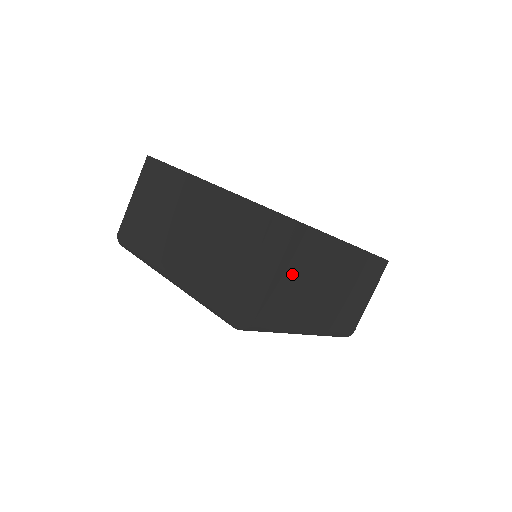
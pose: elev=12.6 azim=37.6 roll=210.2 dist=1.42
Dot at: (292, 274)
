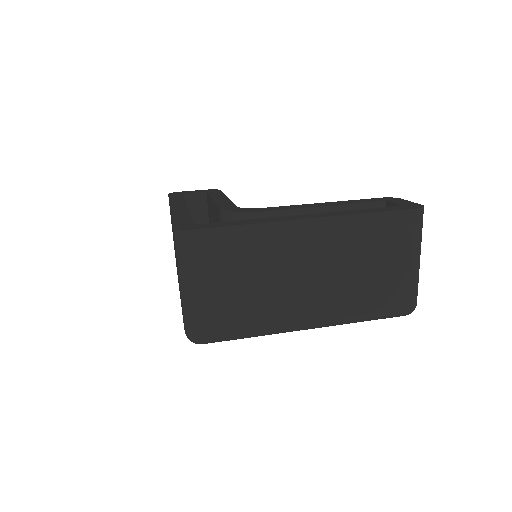
Dot at: (226, 279)
